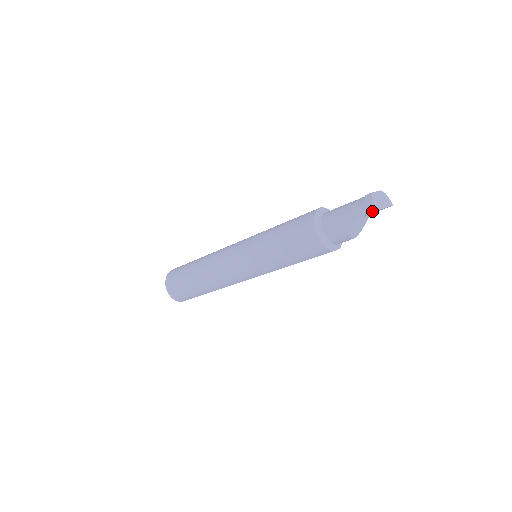
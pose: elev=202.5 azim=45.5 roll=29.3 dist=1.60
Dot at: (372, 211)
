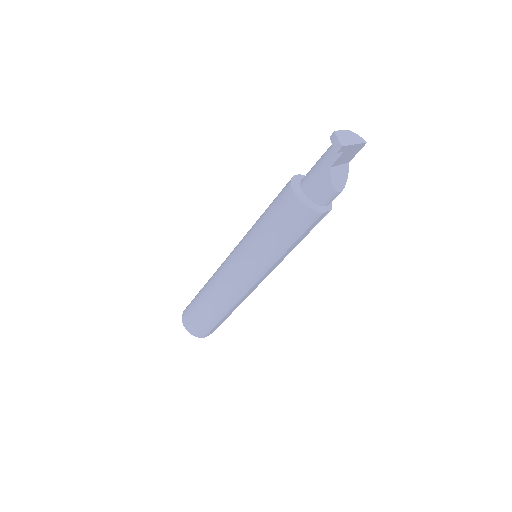
Dot at: (340, 147)
